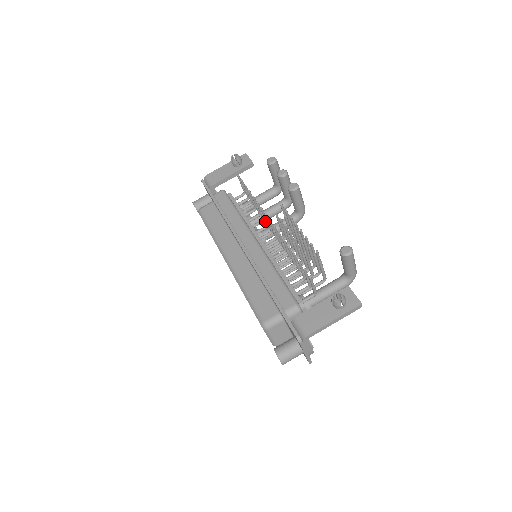
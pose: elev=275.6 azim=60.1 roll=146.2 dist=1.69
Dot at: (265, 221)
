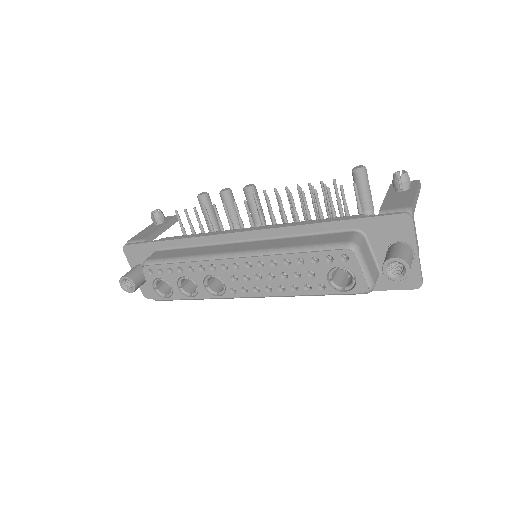
Dot at: (241, 224)
